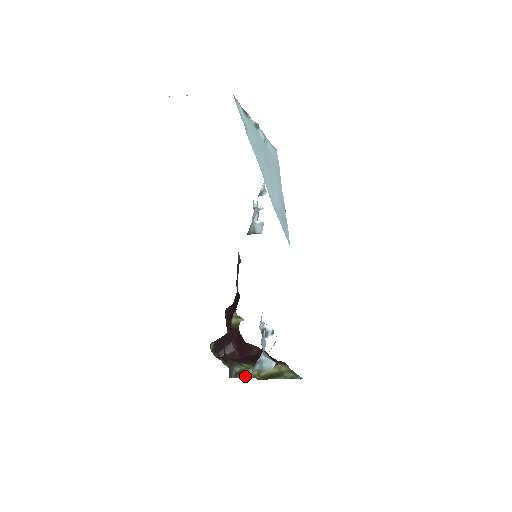
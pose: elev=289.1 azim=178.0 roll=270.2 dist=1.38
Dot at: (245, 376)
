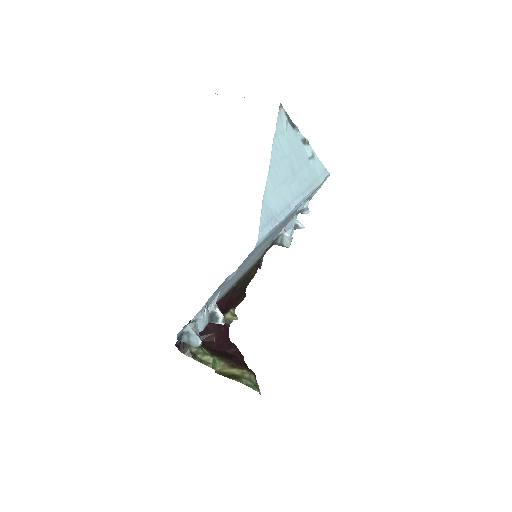
Dot at: (199, 359)
